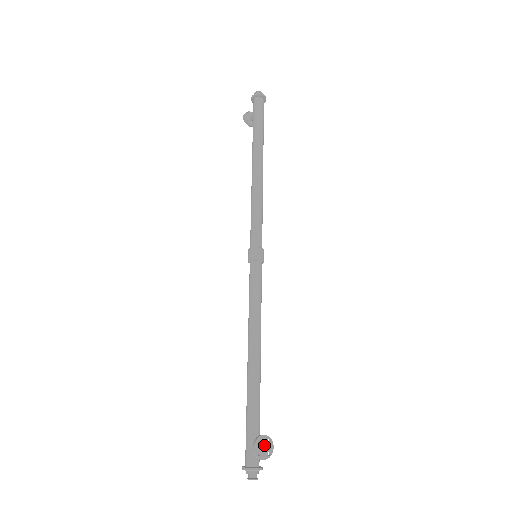
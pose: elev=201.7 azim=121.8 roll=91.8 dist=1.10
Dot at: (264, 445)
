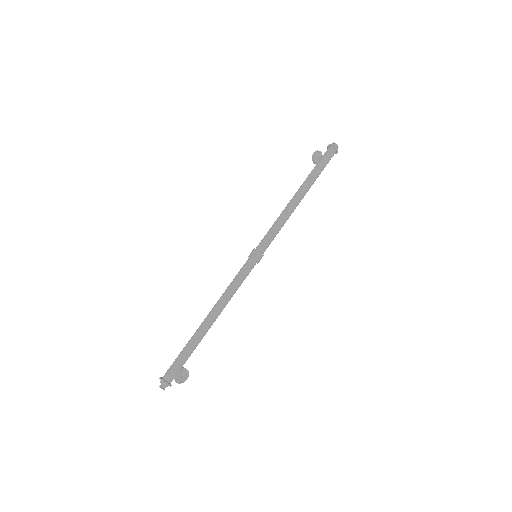
Dot at: (183, 375)
